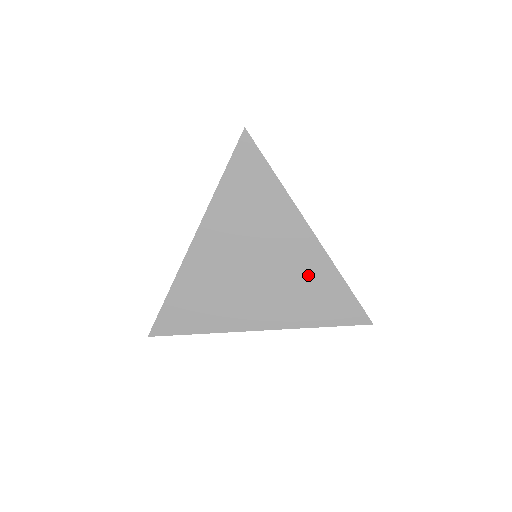
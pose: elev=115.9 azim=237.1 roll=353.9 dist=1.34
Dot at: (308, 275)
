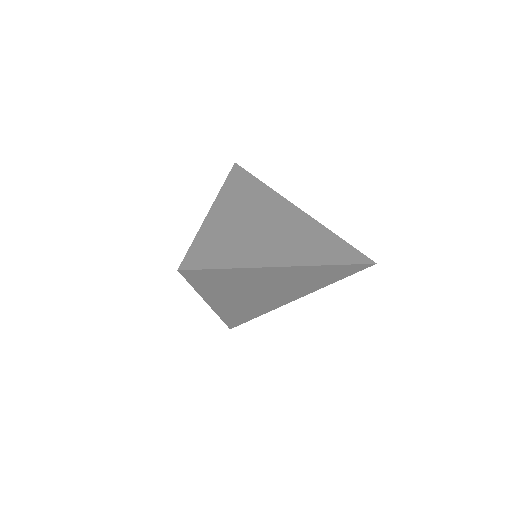
Dot at: (310, 232)
